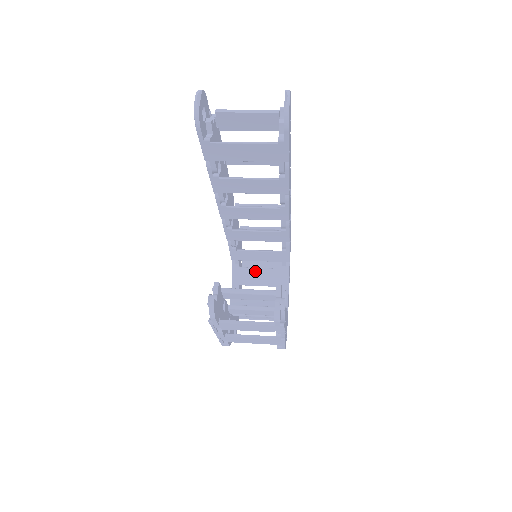
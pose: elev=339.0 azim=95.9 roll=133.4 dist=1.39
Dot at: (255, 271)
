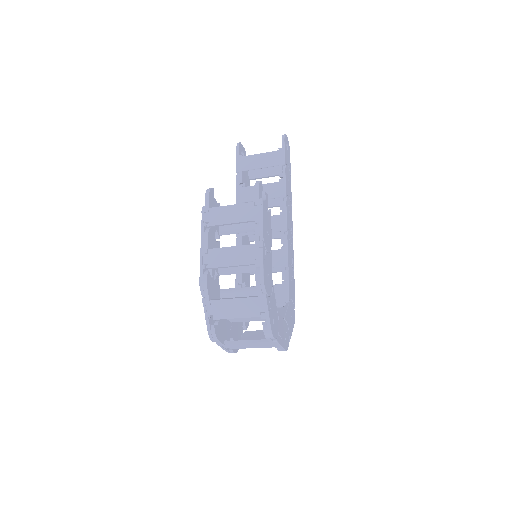
Dot at: occluded
